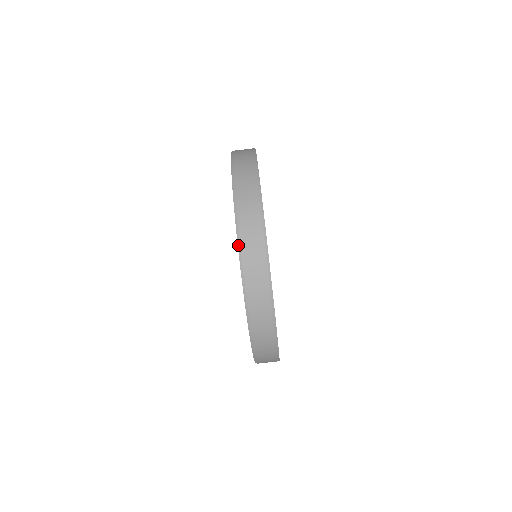
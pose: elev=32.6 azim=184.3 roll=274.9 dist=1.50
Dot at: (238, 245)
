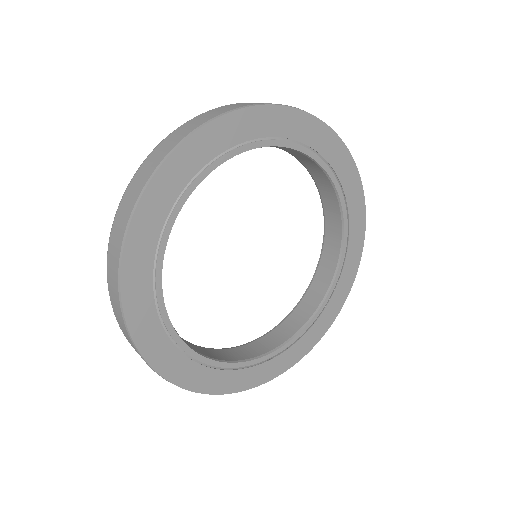
Dot at: occluded
